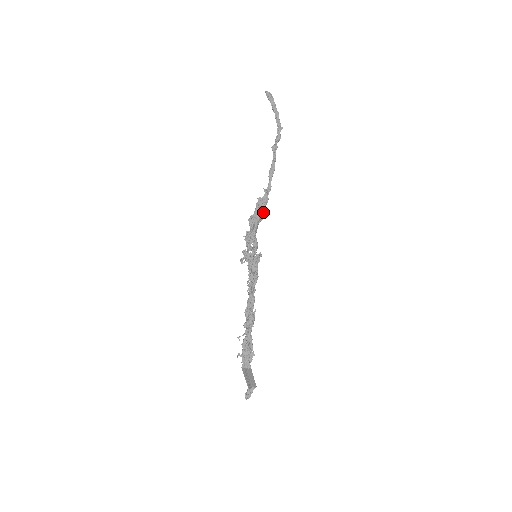
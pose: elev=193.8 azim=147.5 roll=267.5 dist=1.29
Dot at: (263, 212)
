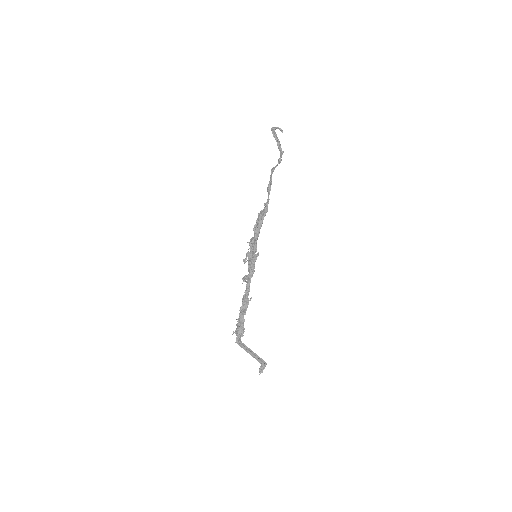
Dot at: (262, 221)
